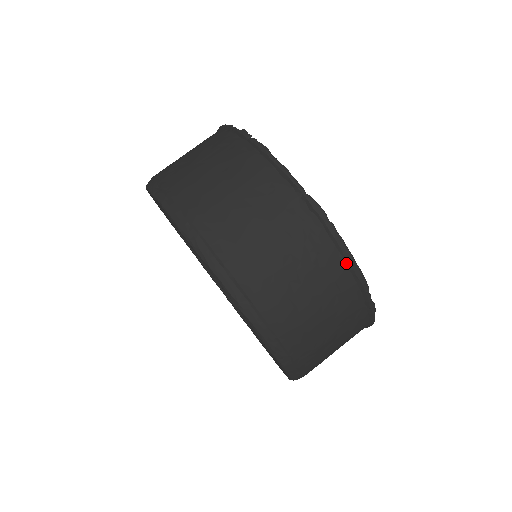
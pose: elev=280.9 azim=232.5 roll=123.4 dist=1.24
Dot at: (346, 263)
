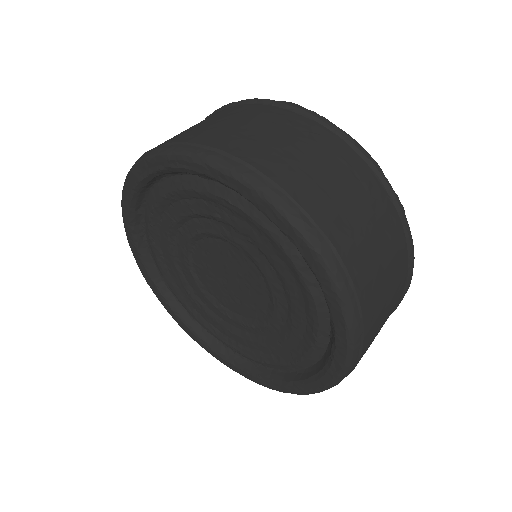
Dot at: (343, 140)
